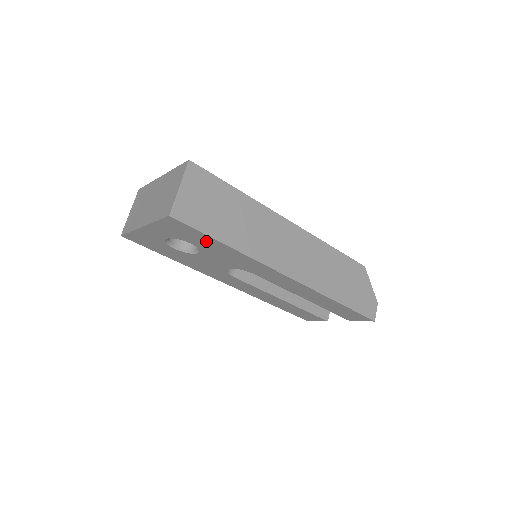
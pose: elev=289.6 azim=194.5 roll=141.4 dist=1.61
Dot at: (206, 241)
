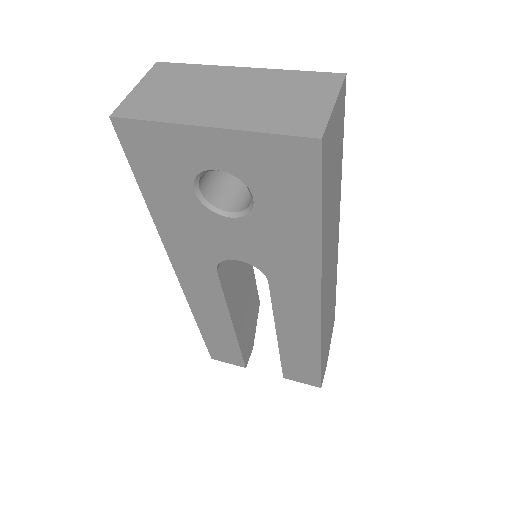
Dot at: (295, 208)
